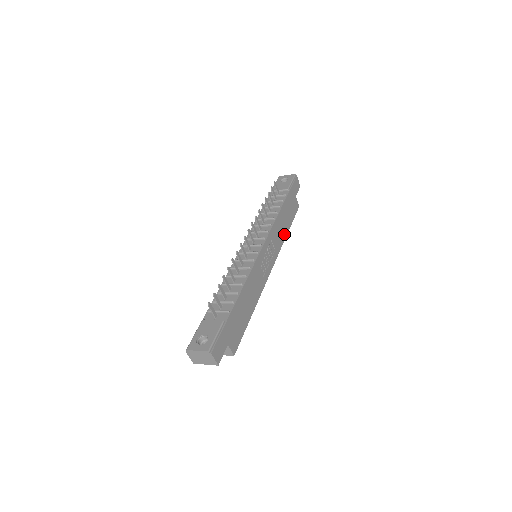
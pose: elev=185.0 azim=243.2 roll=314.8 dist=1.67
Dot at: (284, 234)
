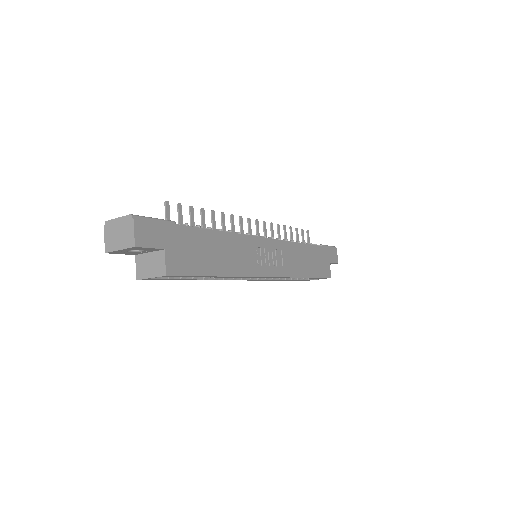
Dot at: (301, 272)
